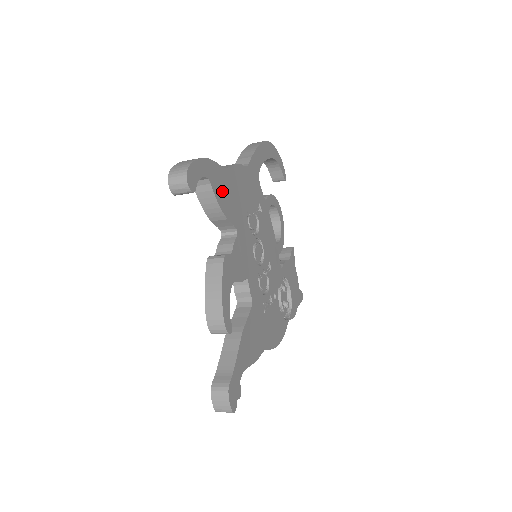
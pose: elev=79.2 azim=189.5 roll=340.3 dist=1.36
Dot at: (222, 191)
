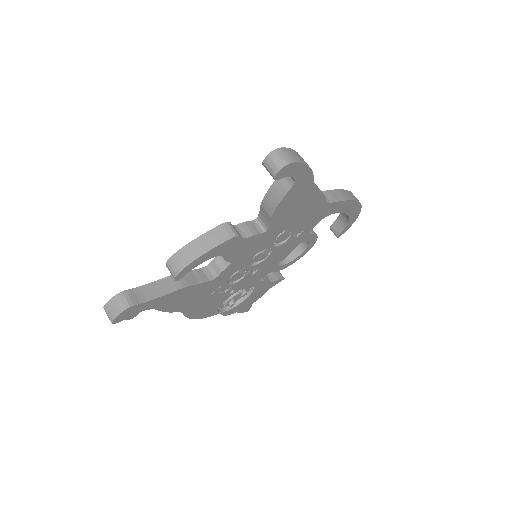
Dot at: (292, 199)
